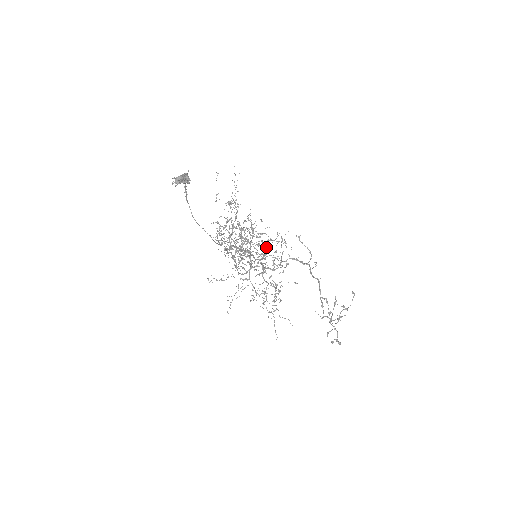
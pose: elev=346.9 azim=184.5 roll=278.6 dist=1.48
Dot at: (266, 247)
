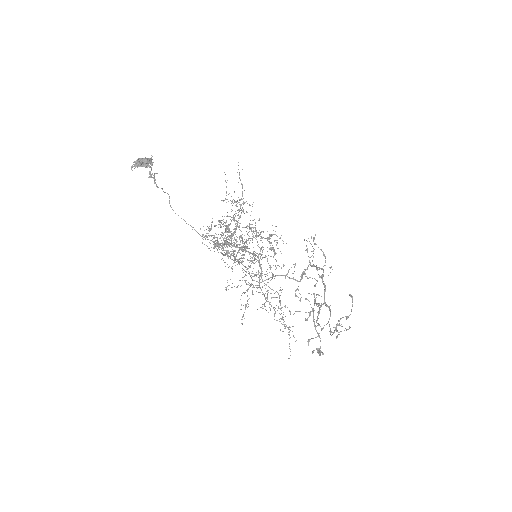
Dot at: occluded
